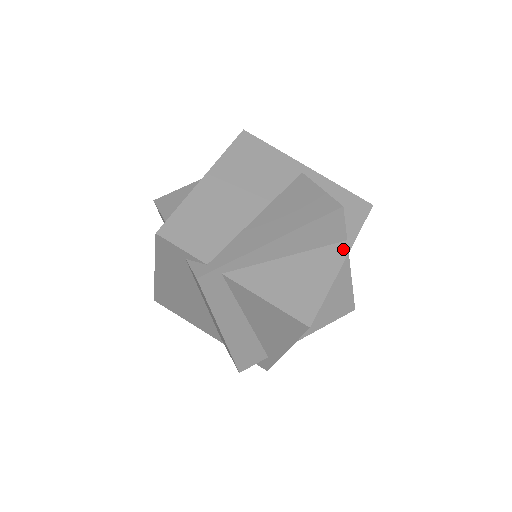
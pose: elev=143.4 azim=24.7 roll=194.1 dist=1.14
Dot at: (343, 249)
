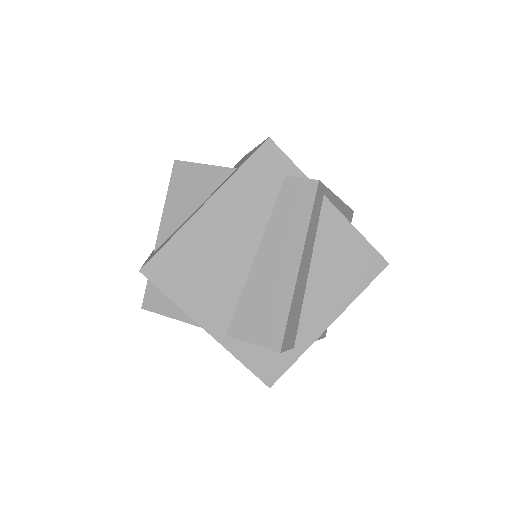
Dot at: occluded
